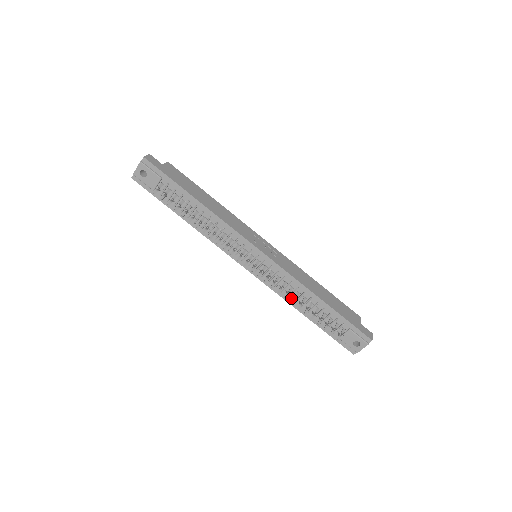
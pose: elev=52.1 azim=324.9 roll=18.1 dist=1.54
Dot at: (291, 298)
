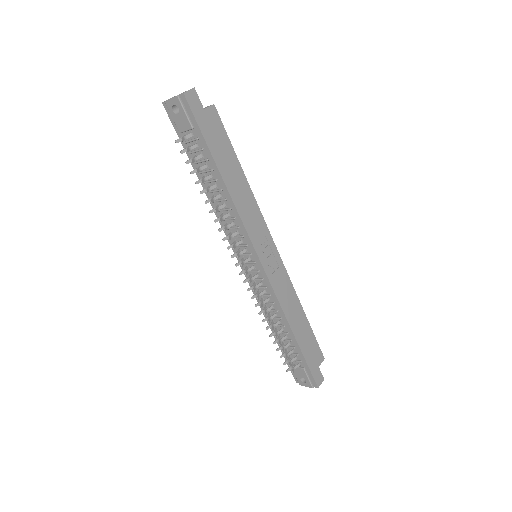
Dot at: (267, 312)
